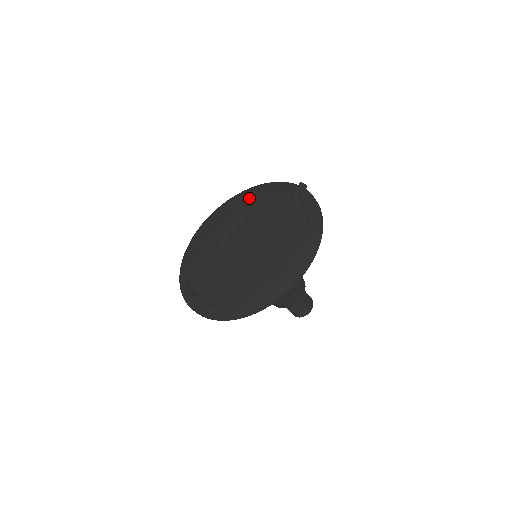
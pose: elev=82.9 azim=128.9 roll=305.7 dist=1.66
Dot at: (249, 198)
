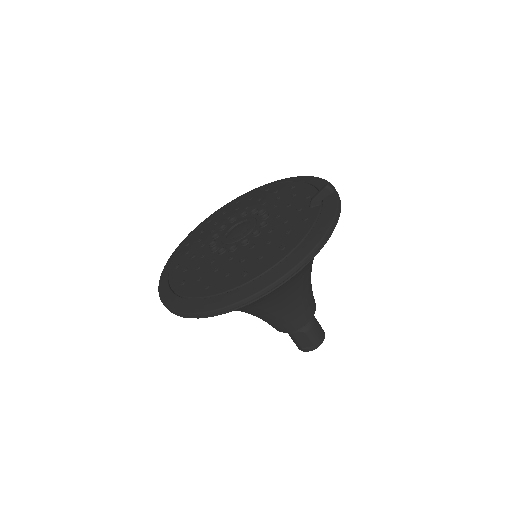
Dot at: (282, 187)
